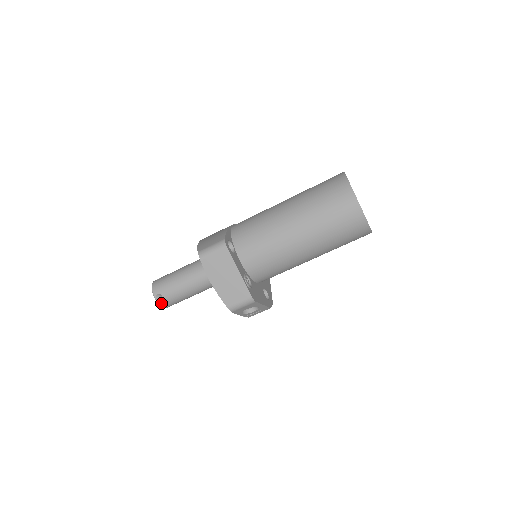
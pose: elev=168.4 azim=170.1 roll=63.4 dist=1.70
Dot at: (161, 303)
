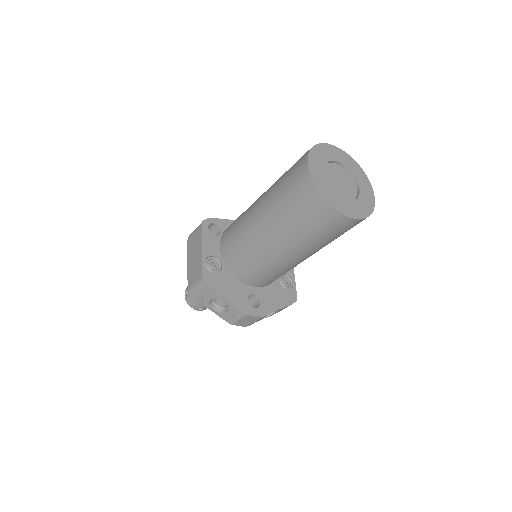
Dot at: (187, 300)
